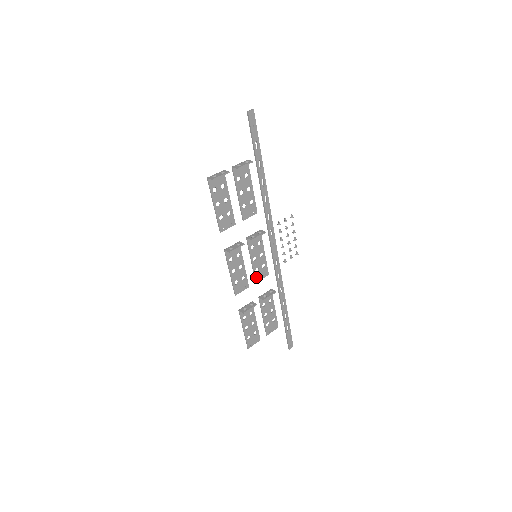
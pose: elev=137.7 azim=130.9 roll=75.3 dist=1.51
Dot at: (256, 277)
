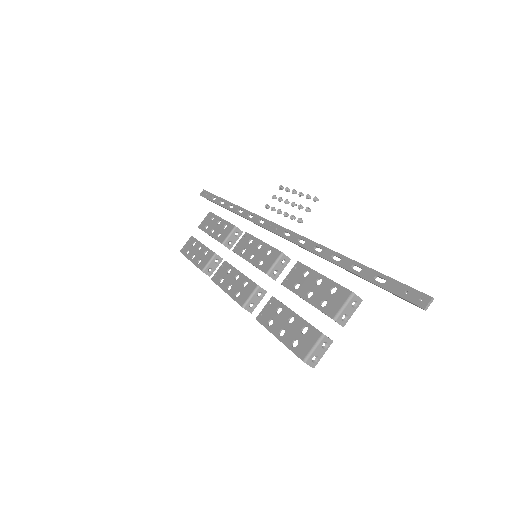
Dot at: (237, 252)
